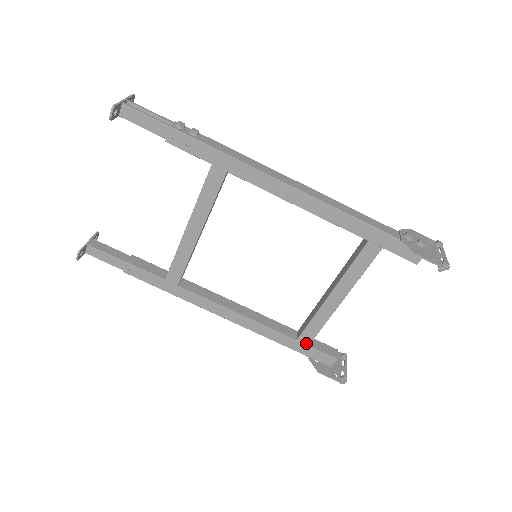
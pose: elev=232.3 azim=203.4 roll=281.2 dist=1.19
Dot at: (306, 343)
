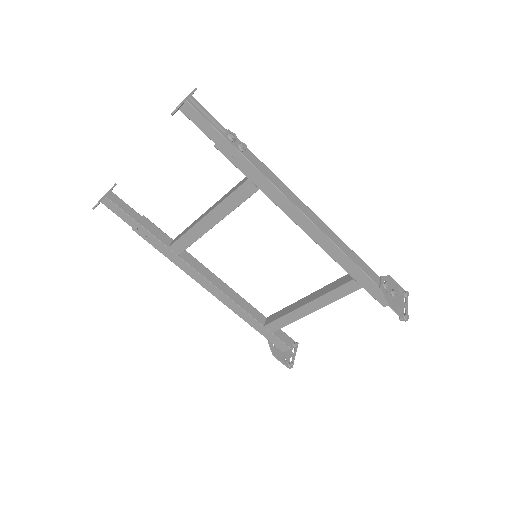
Dot at: (271, 330)
